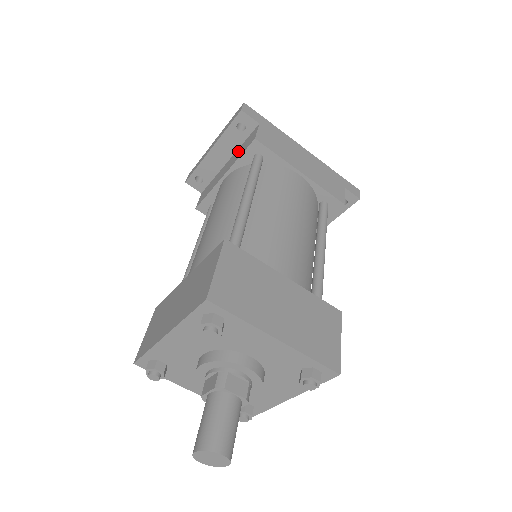
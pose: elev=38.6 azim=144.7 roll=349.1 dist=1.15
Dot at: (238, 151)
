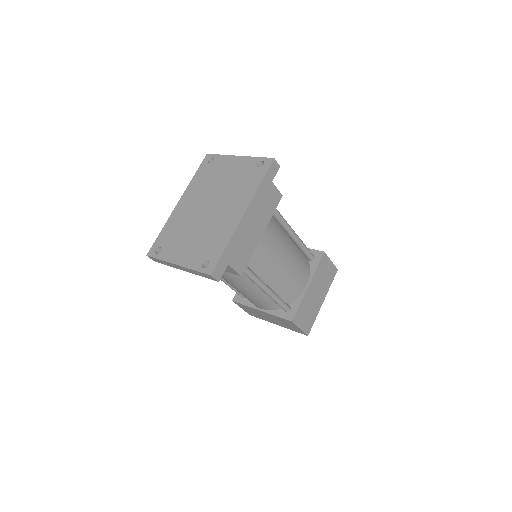
Dot at: occluded
